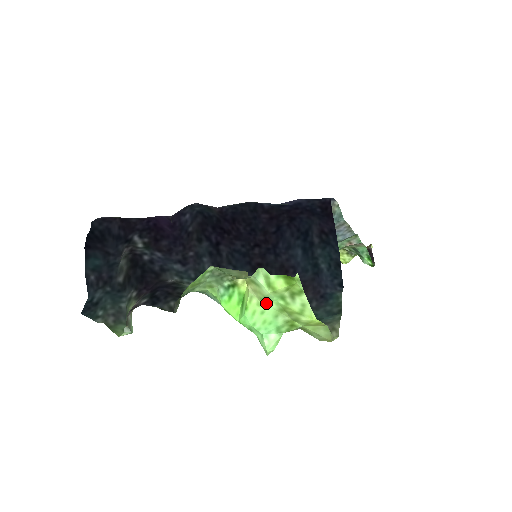
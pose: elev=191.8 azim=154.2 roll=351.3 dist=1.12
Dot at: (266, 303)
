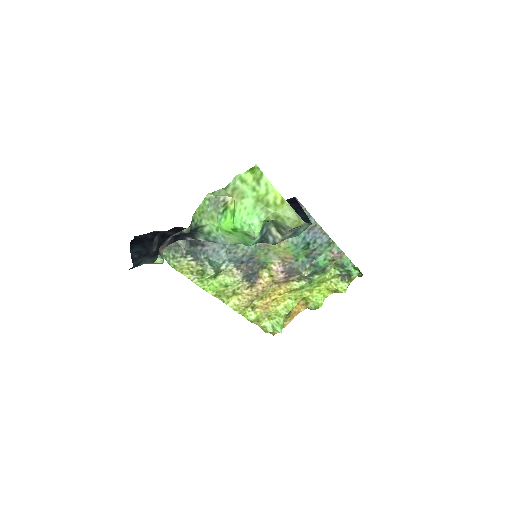
Dot at: (246, 201)
